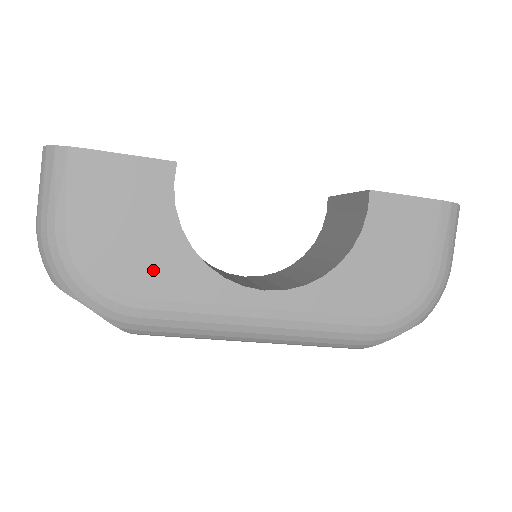
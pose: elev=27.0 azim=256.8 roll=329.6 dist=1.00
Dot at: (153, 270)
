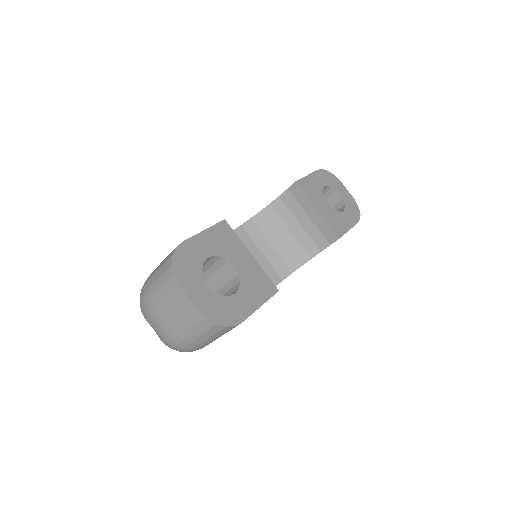
Dot at: occluded
